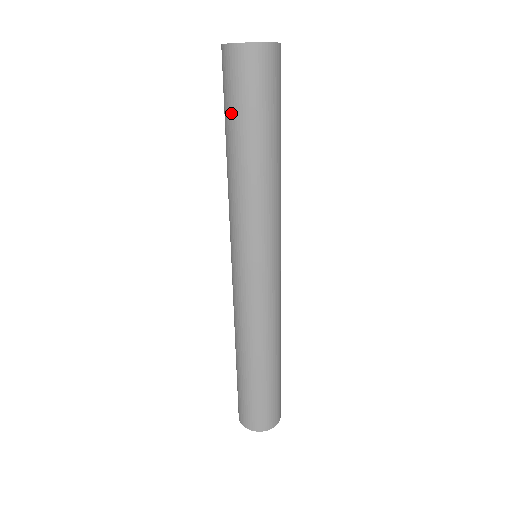
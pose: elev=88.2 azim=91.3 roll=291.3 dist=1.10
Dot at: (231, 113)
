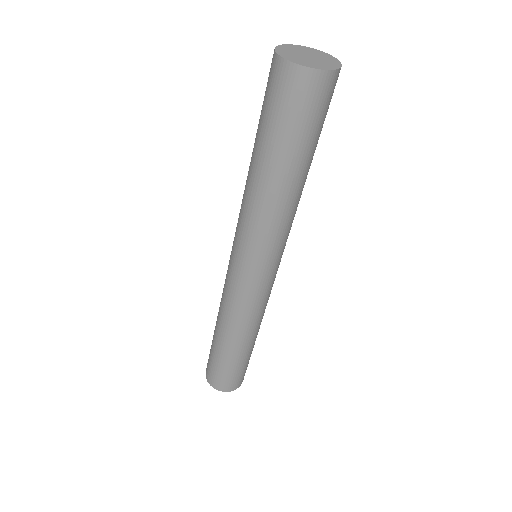
Dot at: (267, 130)
